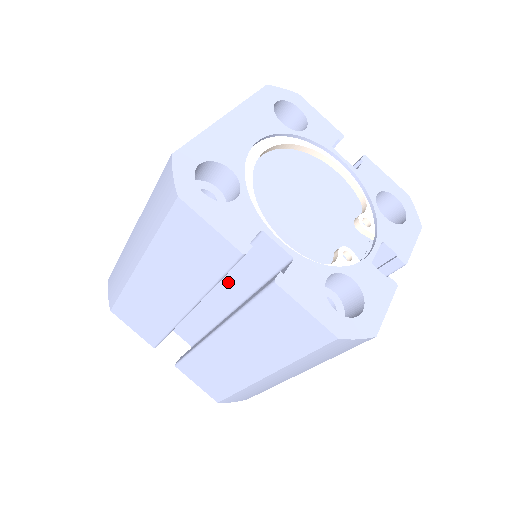
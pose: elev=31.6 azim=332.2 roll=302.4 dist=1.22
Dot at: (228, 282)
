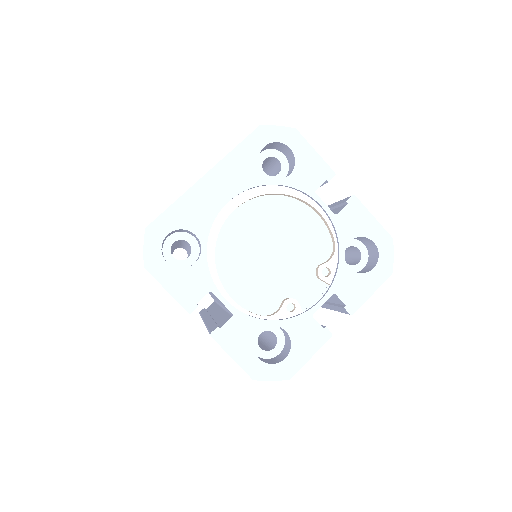
Dot at: occluded
